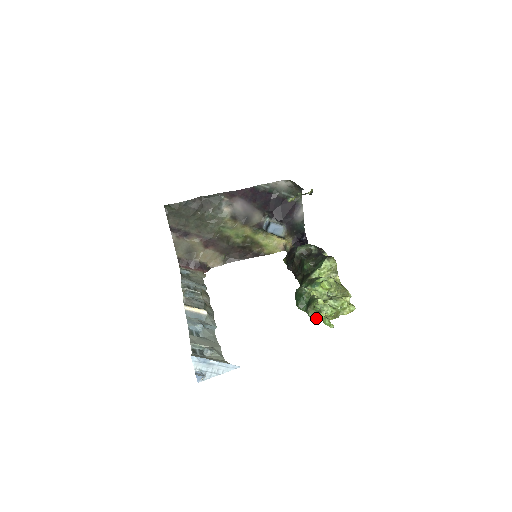
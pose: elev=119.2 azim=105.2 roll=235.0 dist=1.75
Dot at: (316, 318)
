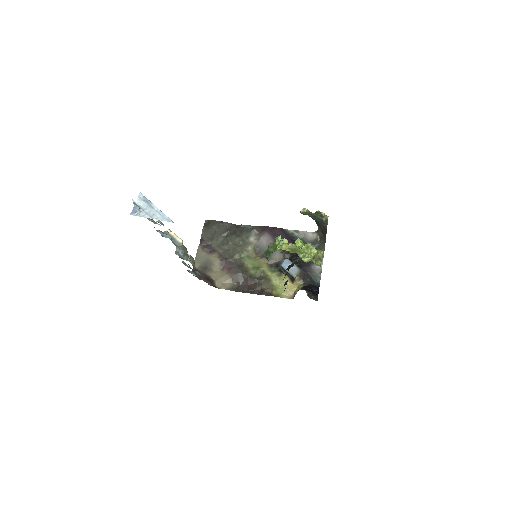
Dot at: (274, 251)
